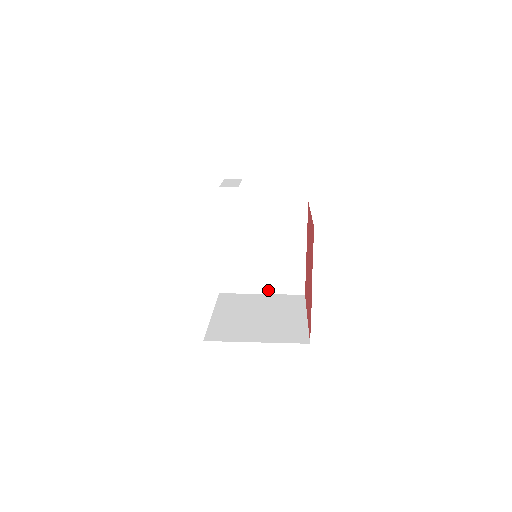
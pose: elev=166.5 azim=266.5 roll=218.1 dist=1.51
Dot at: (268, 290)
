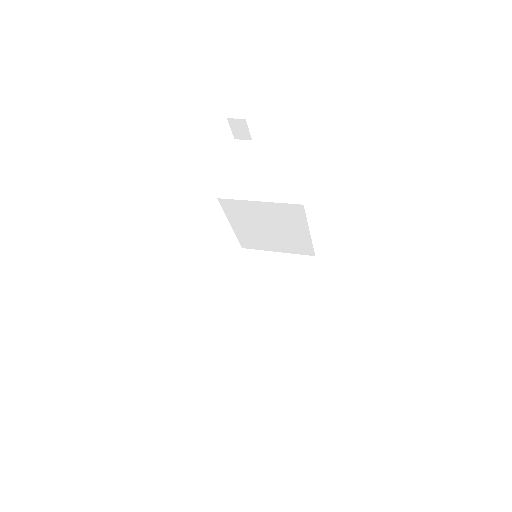
Dot at: (282, 250)
